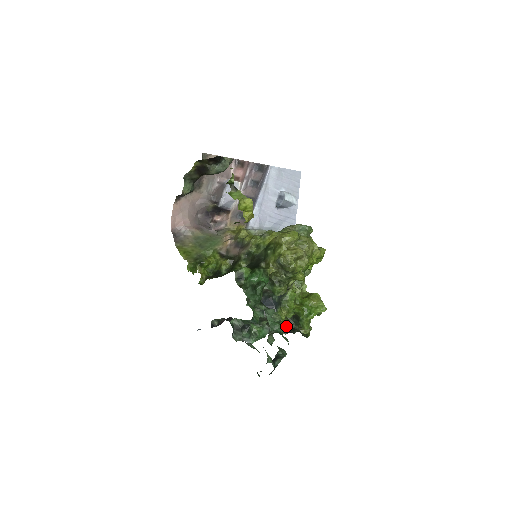
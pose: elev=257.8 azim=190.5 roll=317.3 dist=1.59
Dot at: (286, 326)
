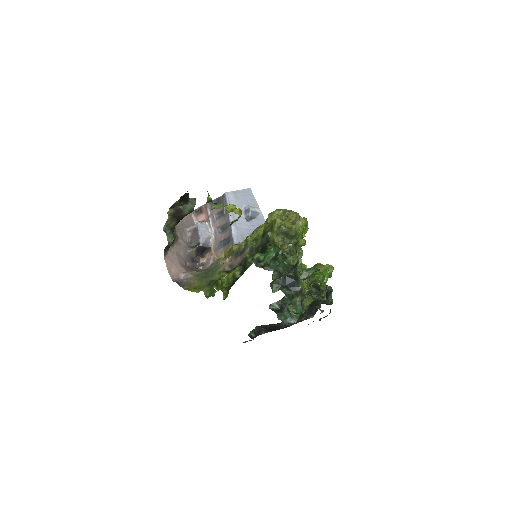
Dot at: (311, 300)
